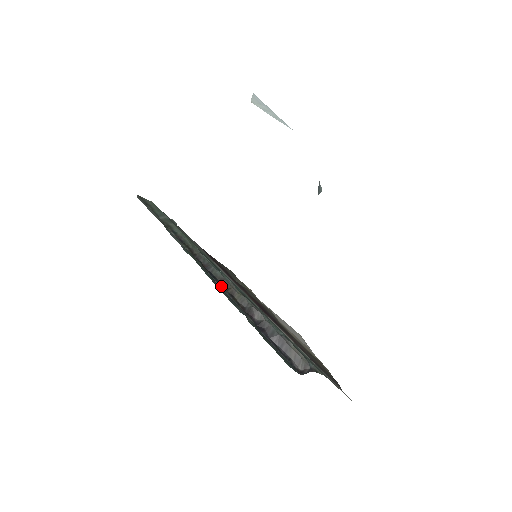
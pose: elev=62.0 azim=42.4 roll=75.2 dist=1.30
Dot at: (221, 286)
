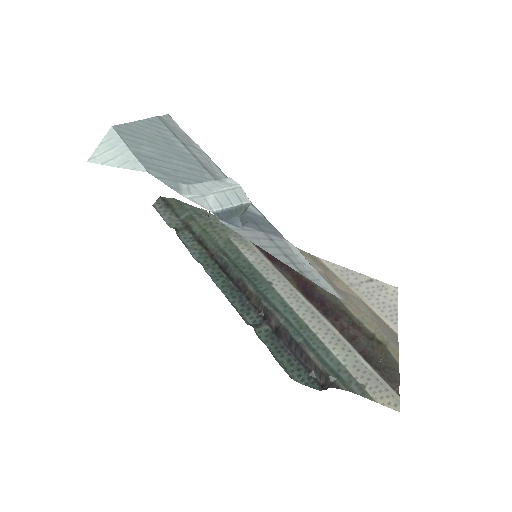
Dot at: (238, 289)
